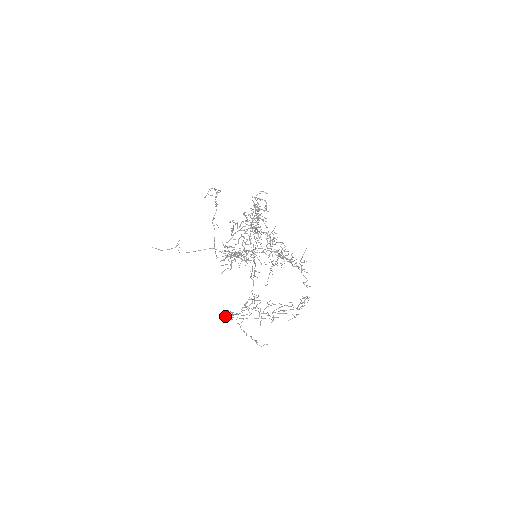
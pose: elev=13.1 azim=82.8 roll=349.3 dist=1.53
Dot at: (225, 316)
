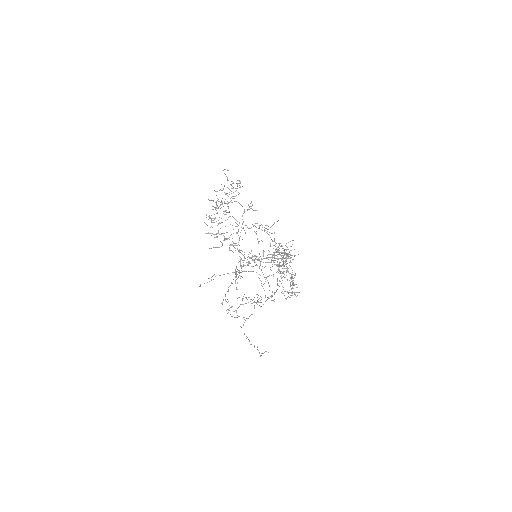
Dot at: occluded
